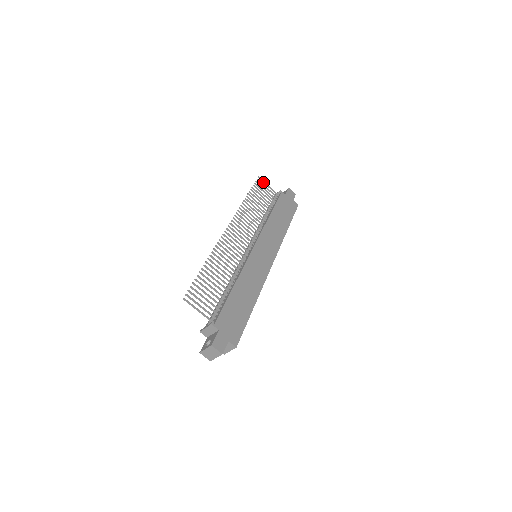
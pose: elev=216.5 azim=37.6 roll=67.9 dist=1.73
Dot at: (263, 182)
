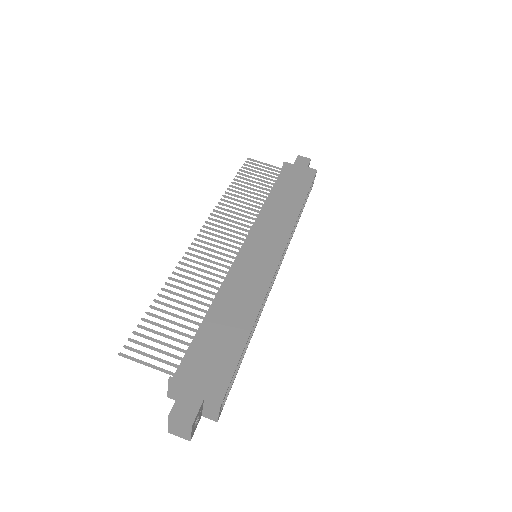
Dot at: occluded
